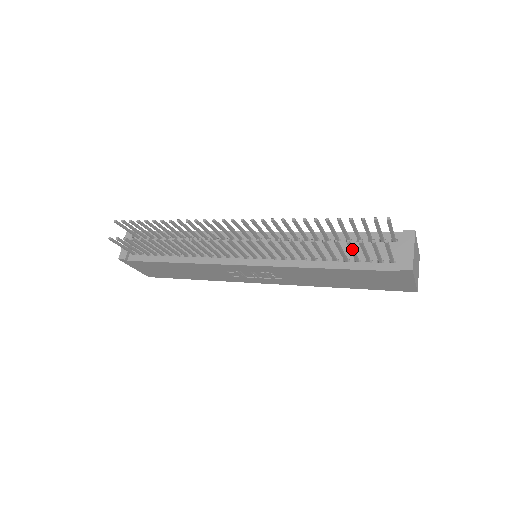
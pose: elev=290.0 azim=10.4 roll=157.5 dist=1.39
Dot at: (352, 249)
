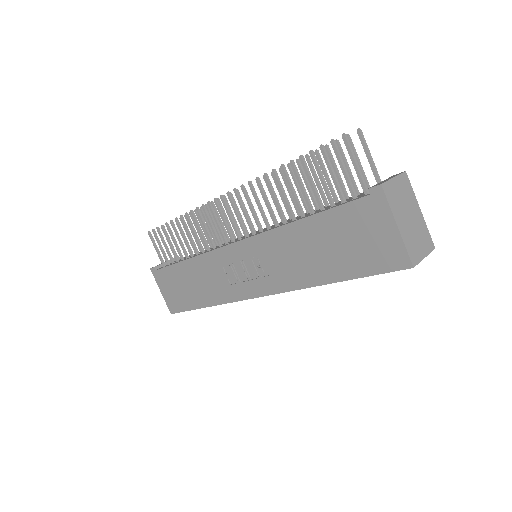
Dot at: (318, 169)
